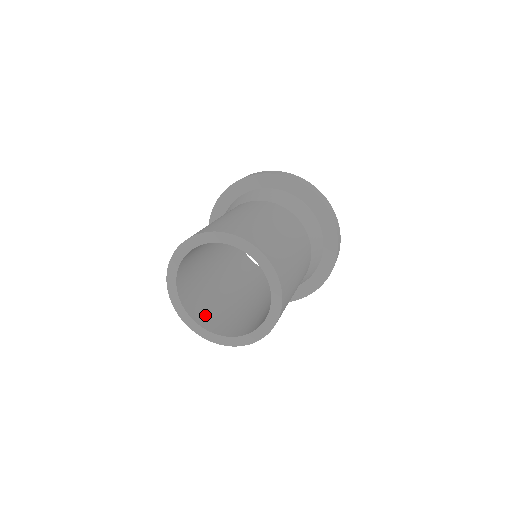
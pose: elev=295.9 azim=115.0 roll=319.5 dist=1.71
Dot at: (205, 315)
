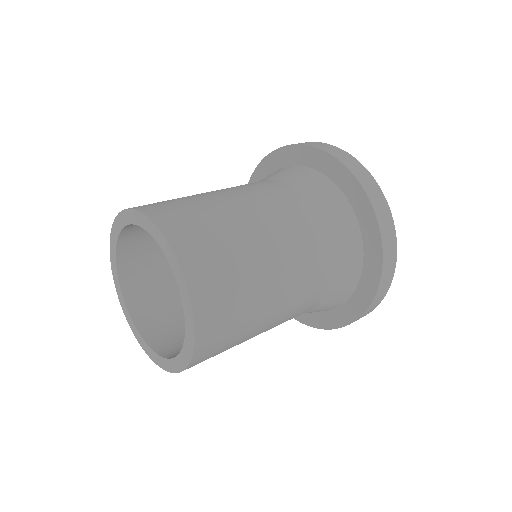
Dot at: (150, 305)
